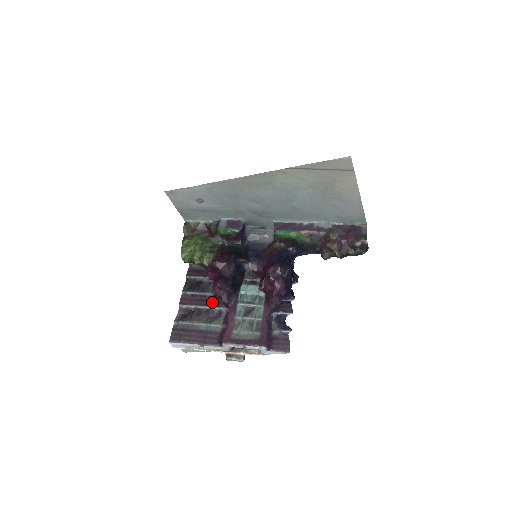
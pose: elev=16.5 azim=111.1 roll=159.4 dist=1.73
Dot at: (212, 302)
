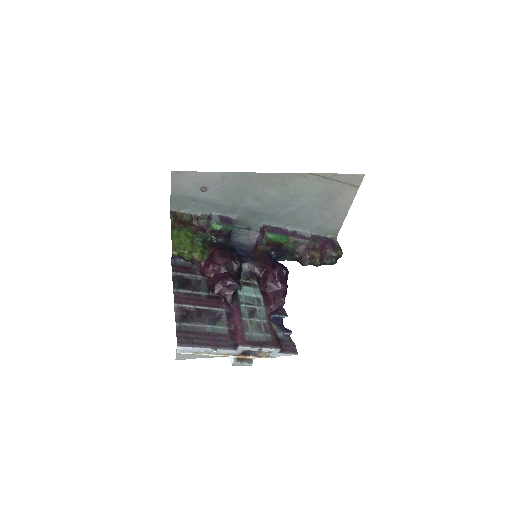
Dot at: (209, 302)
